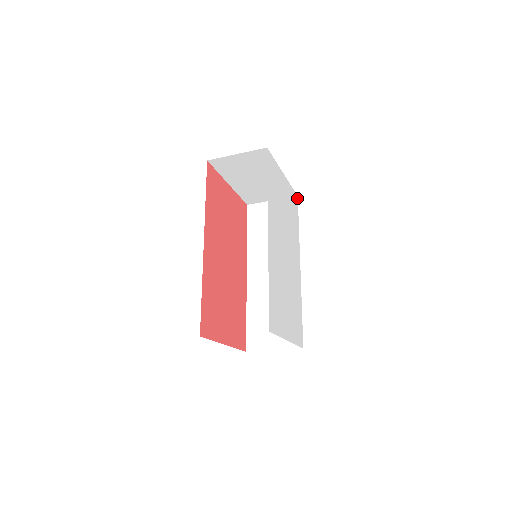
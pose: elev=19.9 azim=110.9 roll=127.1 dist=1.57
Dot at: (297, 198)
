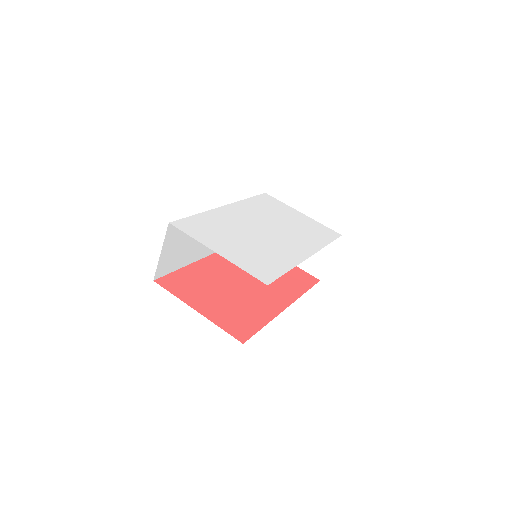
Dot at: (339, 235)
